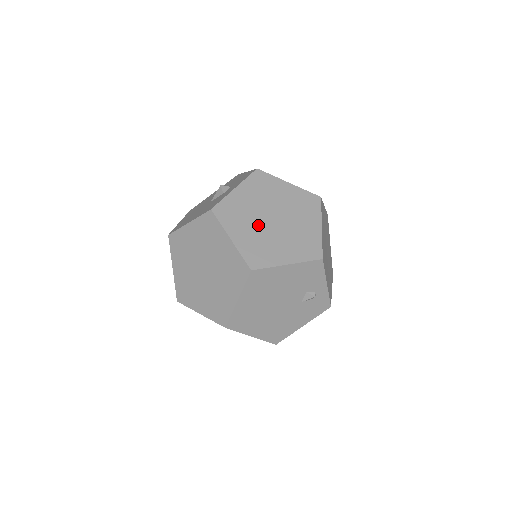
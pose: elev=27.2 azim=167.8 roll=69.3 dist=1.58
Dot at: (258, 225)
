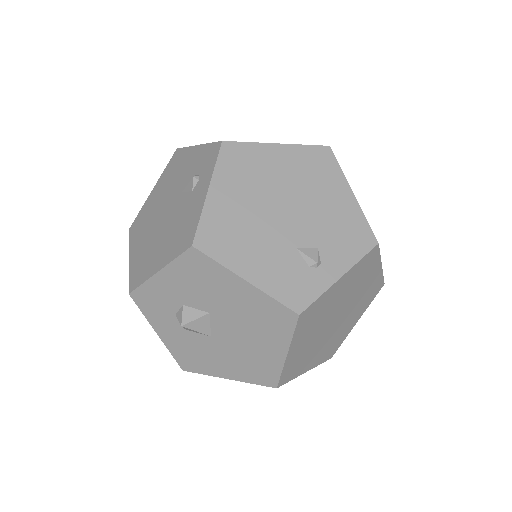
Dot at: occluded
